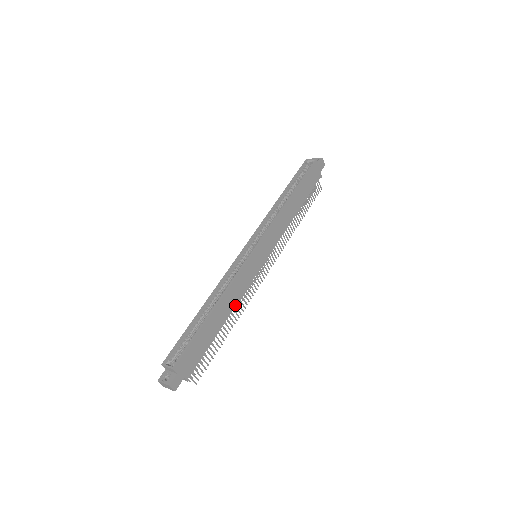
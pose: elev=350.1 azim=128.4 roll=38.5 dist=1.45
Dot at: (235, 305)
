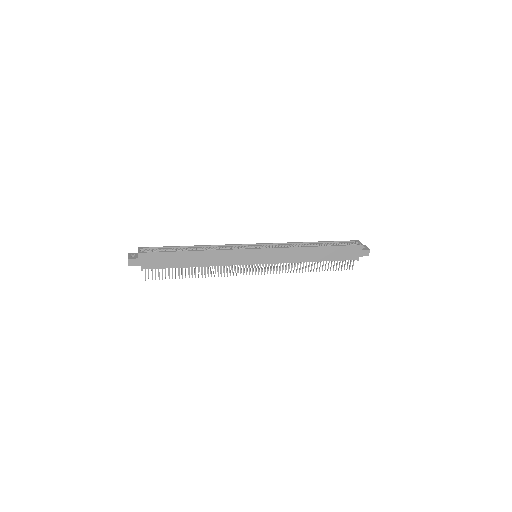
Dot at: (211, 265)
